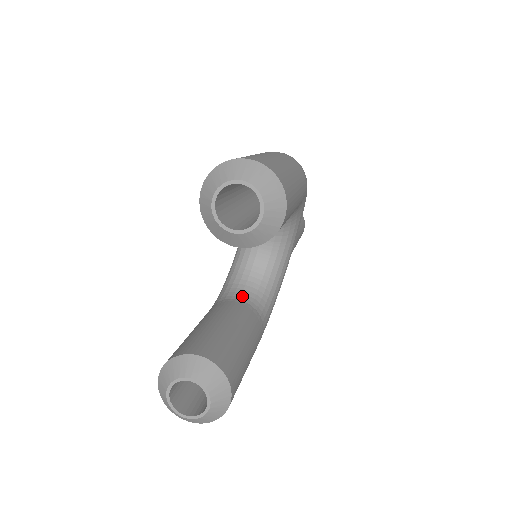
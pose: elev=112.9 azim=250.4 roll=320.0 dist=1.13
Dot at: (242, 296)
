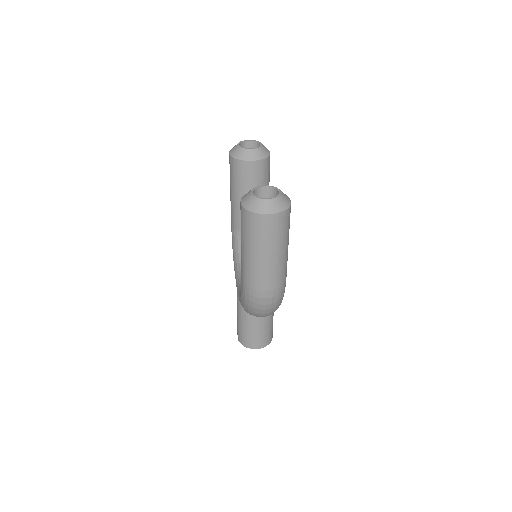
Dot at: occluded
